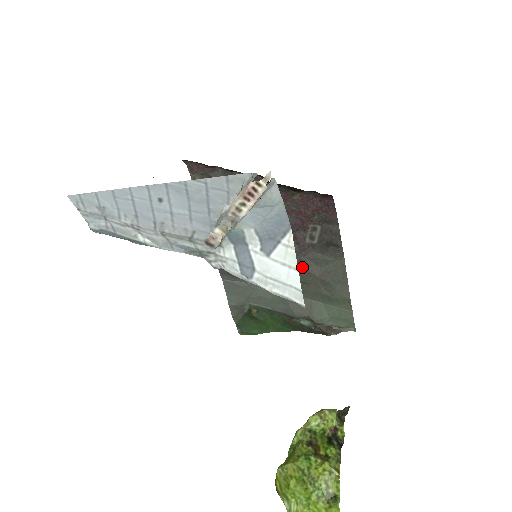
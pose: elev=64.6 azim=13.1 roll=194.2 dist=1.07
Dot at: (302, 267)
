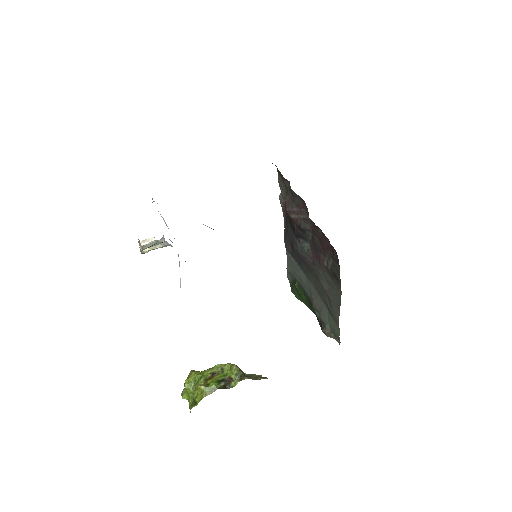
Dot at: (319, 278)
